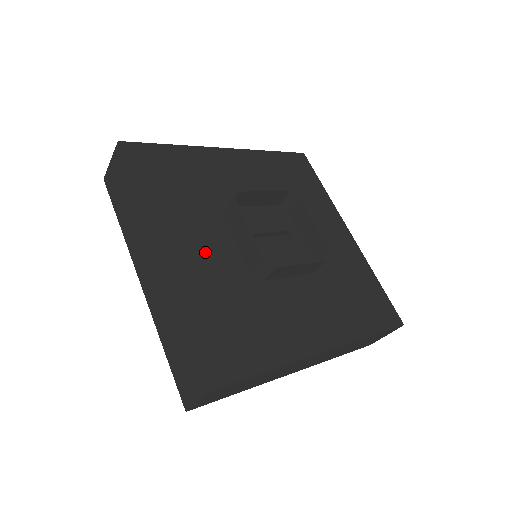
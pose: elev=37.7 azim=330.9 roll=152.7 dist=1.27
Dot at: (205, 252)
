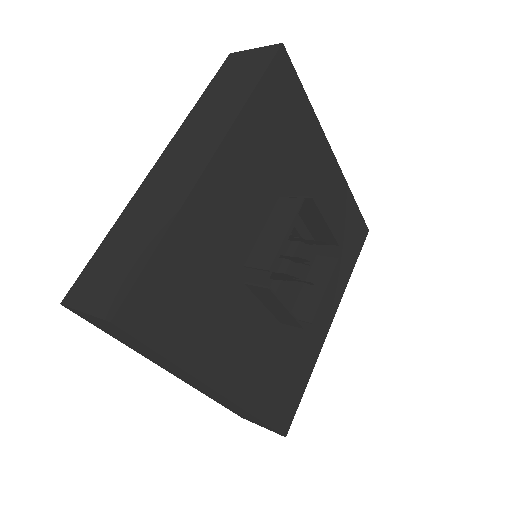
Dot at: (248, 348)
